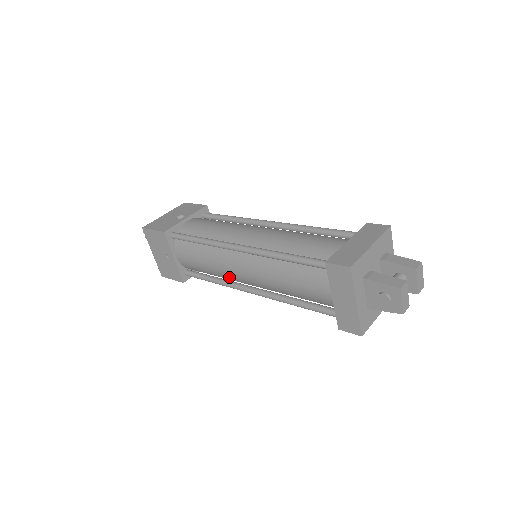
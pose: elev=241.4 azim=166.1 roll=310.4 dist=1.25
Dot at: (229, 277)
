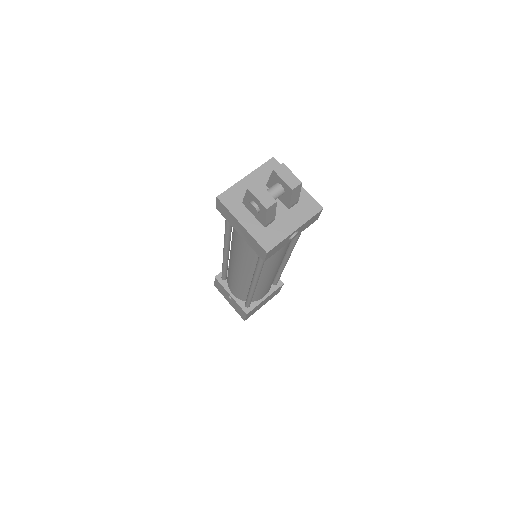
Dot at: (244, 283)
